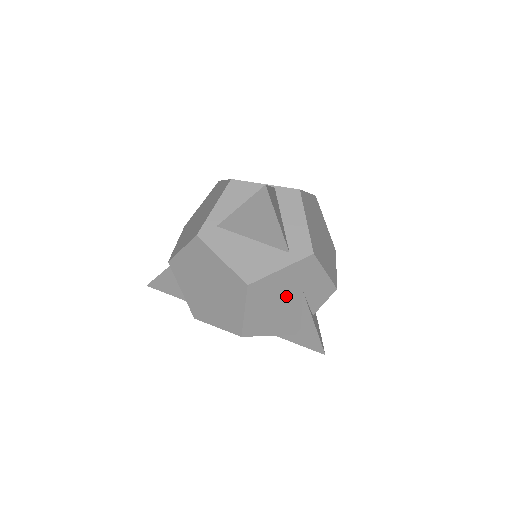
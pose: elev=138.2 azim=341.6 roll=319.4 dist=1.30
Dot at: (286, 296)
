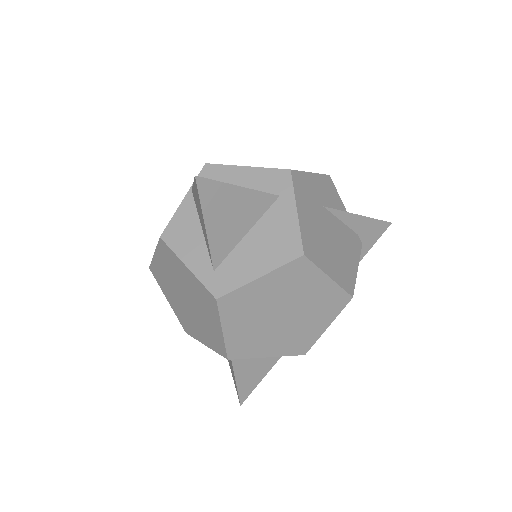
Dot at: (324, 226)
